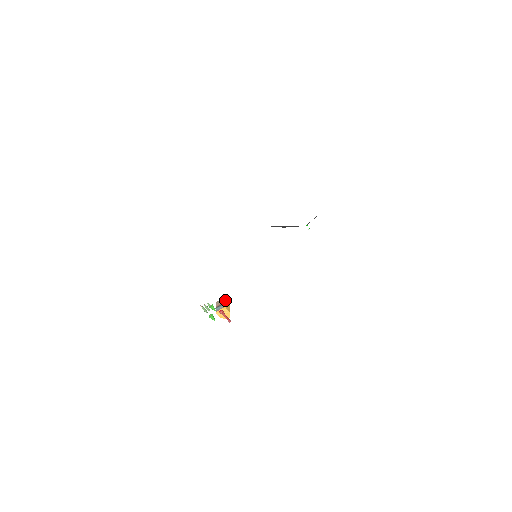
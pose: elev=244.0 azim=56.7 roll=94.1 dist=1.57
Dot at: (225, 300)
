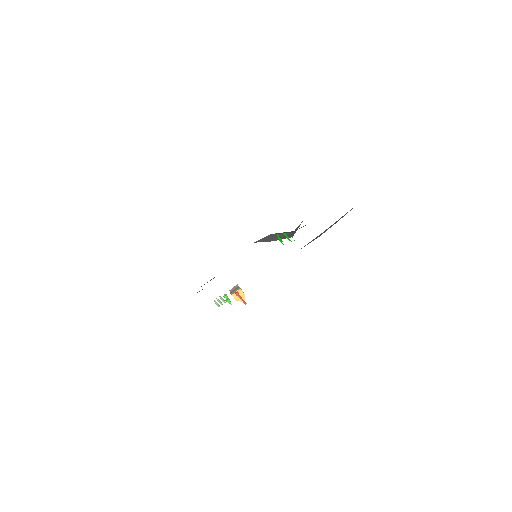
Dot at: occluded
